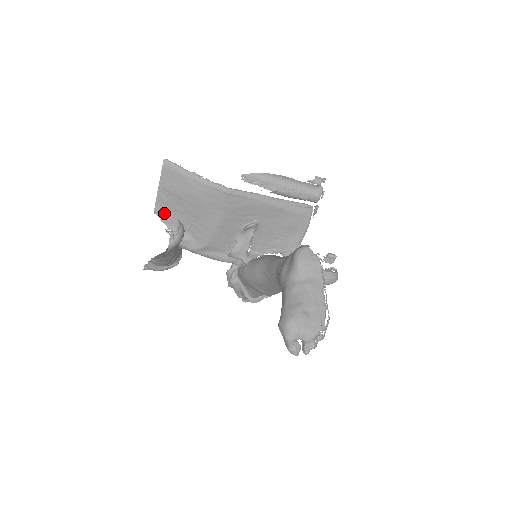
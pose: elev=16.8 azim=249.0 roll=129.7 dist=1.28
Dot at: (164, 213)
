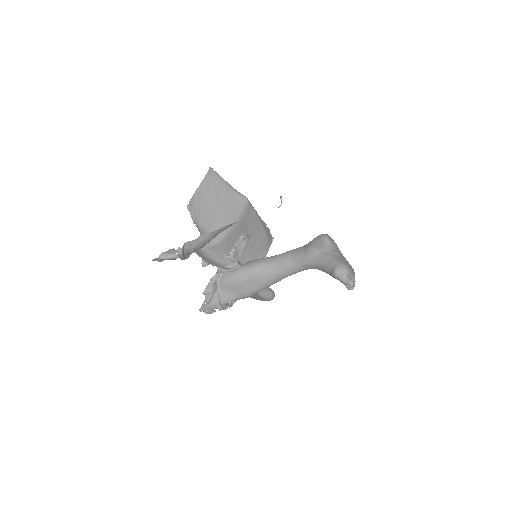
Dot at: (194, 209)
